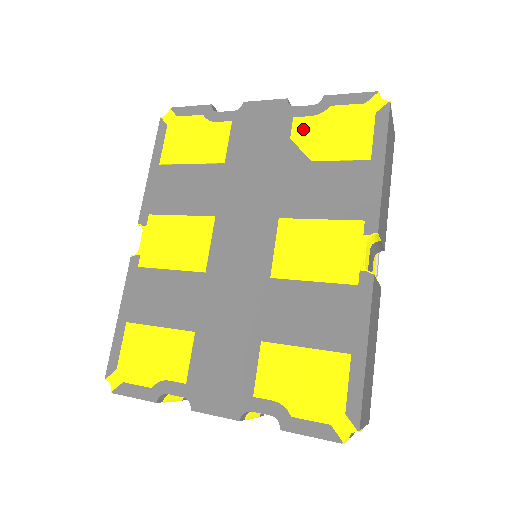
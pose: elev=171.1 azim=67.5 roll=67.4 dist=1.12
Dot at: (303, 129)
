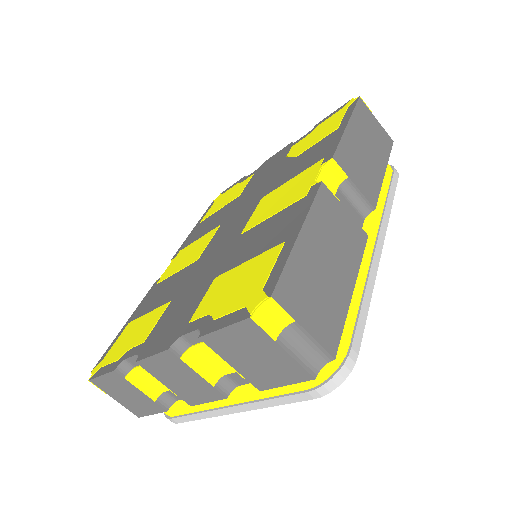
Dot at: (296, 147)
